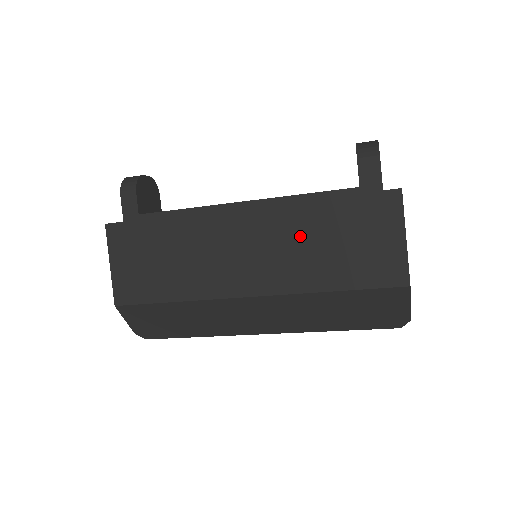
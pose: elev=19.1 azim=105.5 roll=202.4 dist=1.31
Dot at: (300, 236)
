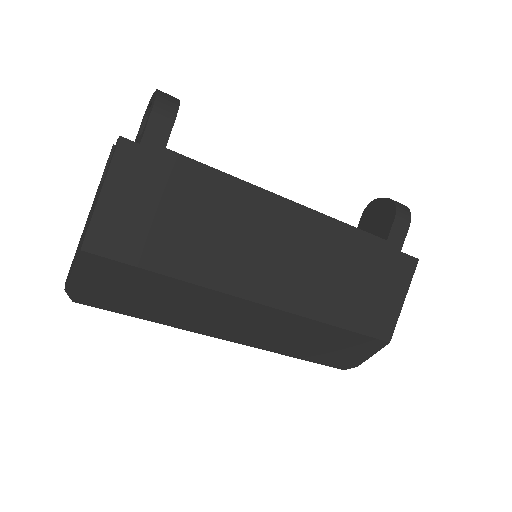
Dot at: (332, 263)
